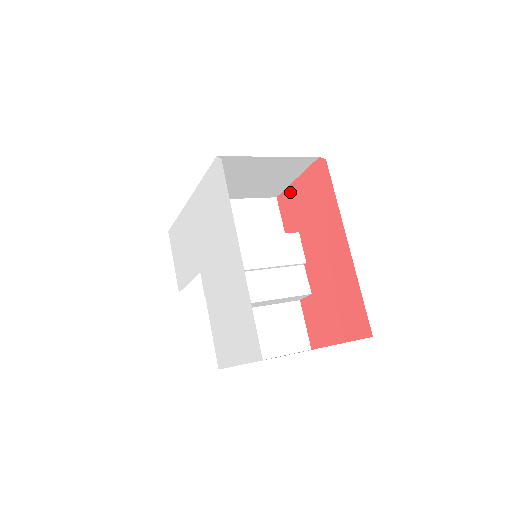
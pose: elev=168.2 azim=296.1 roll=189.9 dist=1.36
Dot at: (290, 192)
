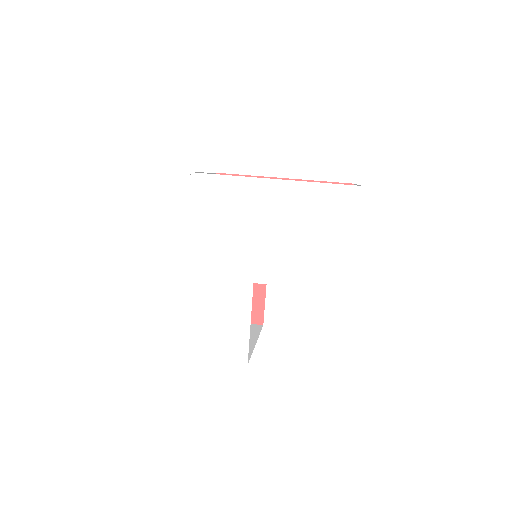
Dot at: occluded
